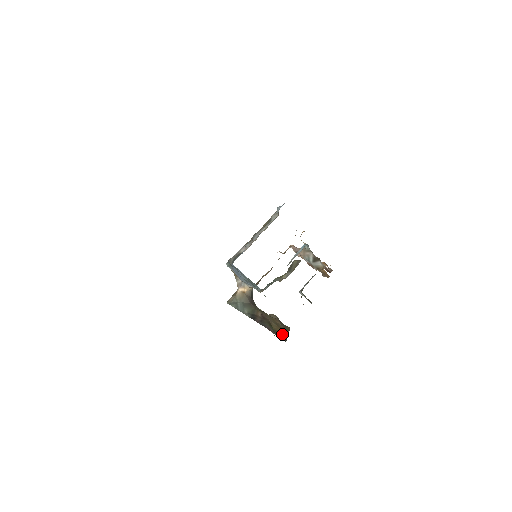
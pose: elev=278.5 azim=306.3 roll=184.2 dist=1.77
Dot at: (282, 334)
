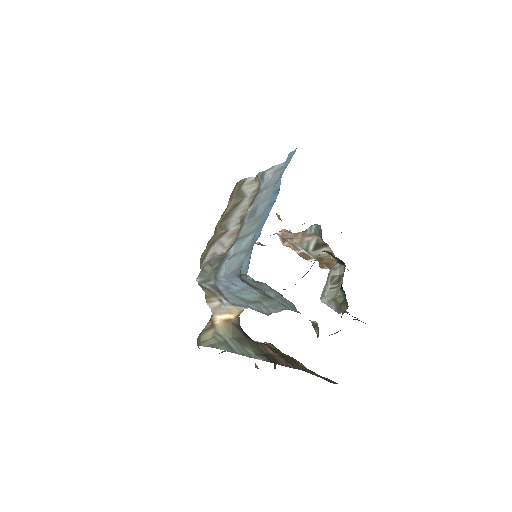
Dot at: occluded
